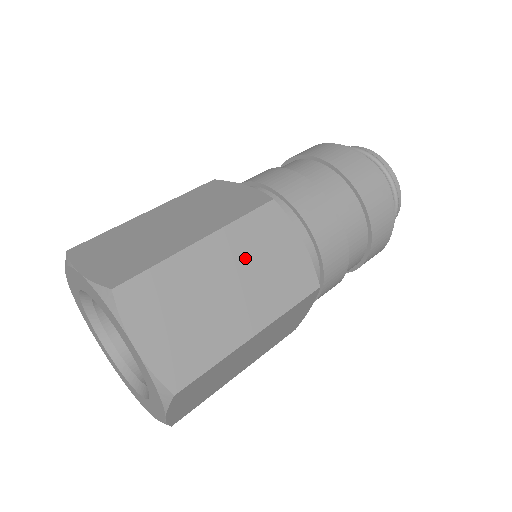
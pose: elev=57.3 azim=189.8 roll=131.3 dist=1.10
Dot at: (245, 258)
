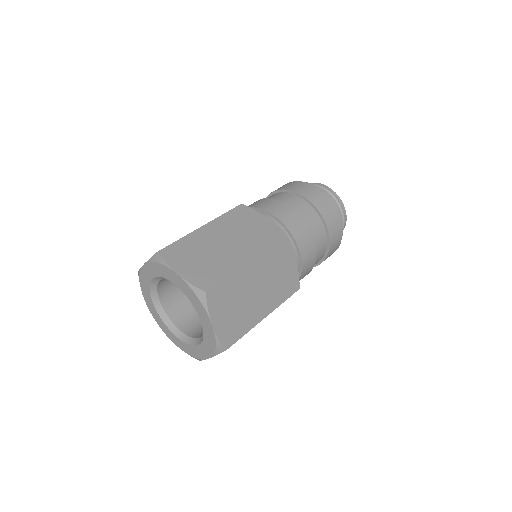
Dot at: (232, 230)
